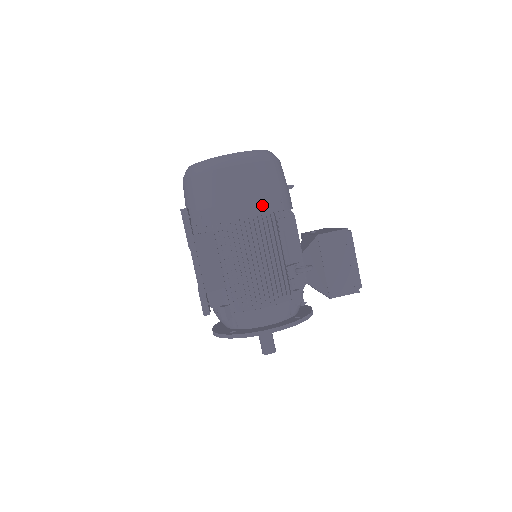
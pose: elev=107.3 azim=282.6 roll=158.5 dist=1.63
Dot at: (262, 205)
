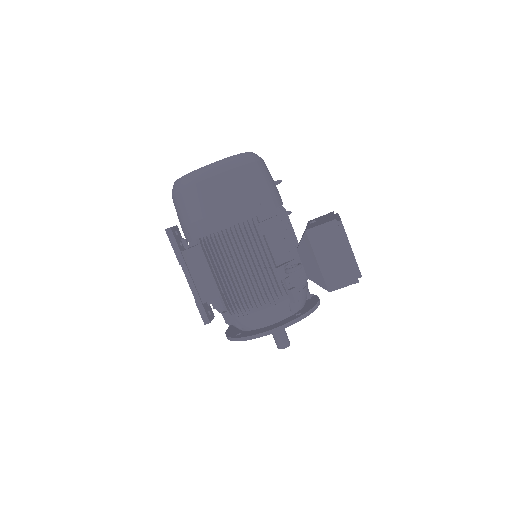
Dot at: (240, 212)
